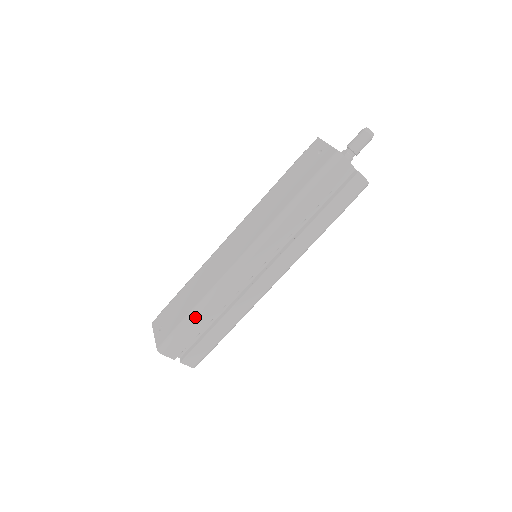
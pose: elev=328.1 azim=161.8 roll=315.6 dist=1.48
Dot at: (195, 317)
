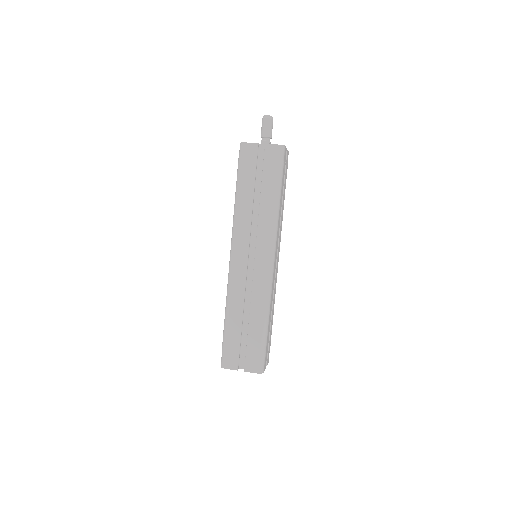
Dot at: (227, 324)
